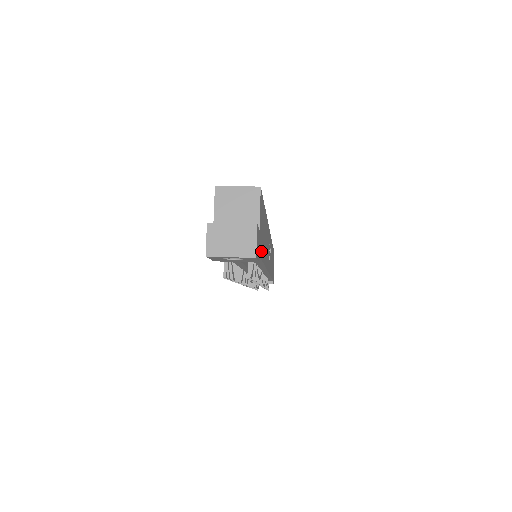
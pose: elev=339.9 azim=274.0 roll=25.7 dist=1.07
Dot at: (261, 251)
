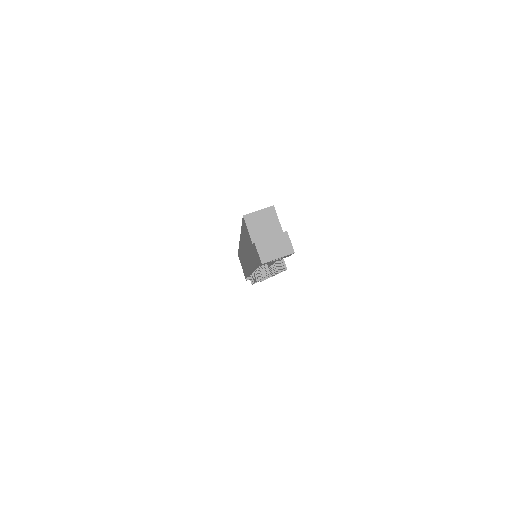
Dot at: occluded
